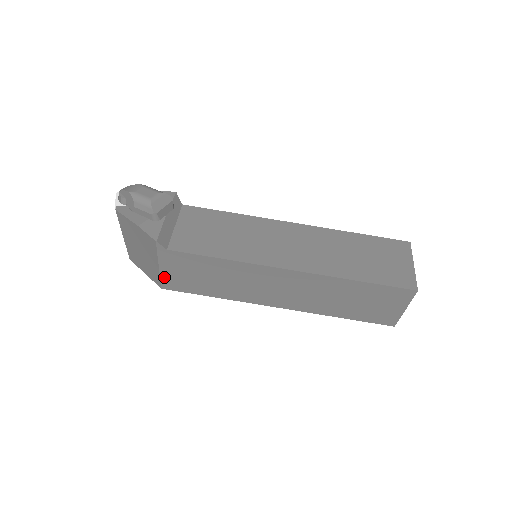
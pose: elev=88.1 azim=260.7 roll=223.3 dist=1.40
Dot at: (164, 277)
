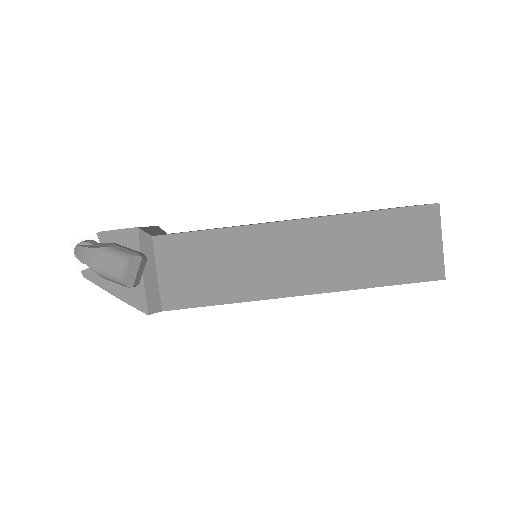
Dot at: occluded
